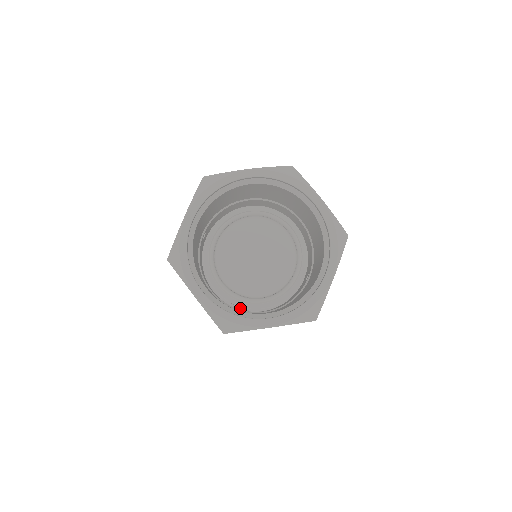
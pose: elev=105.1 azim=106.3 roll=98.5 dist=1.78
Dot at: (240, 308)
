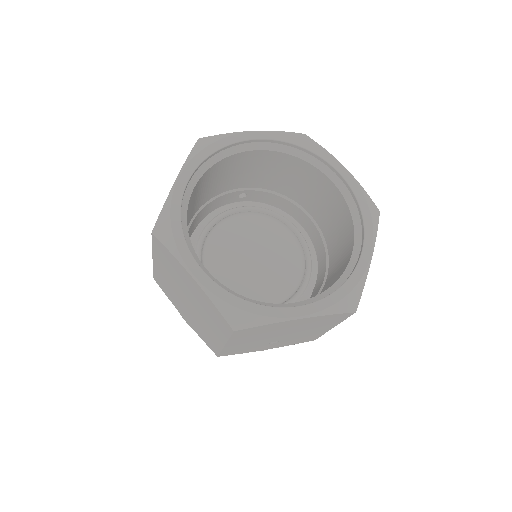
Dot at: occluded
